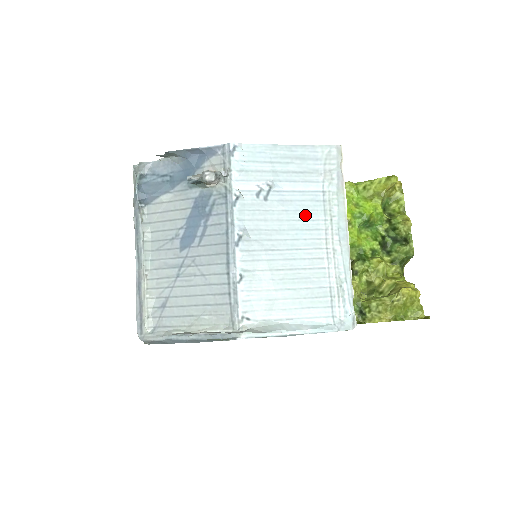
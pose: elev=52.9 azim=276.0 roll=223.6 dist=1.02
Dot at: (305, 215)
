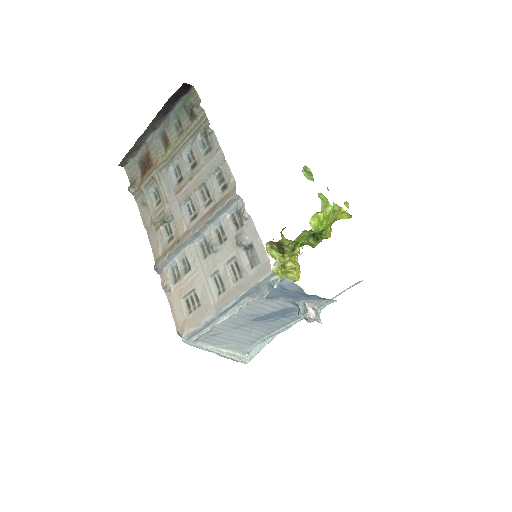
Dot at: occluded
